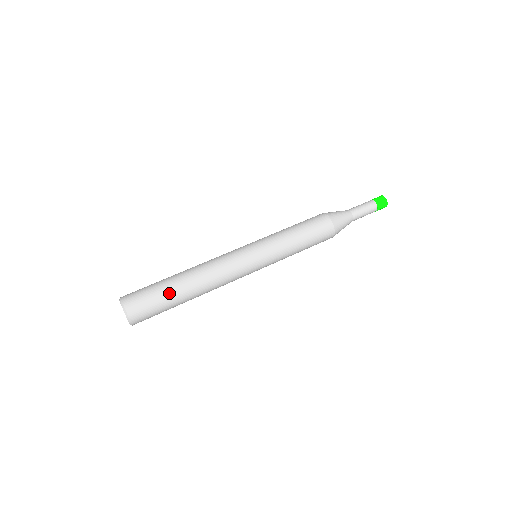
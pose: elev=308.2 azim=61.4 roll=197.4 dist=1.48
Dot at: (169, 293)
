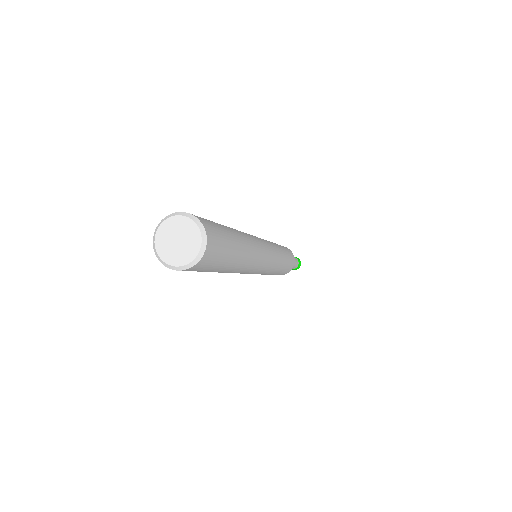
Dot at: (225, 227)
